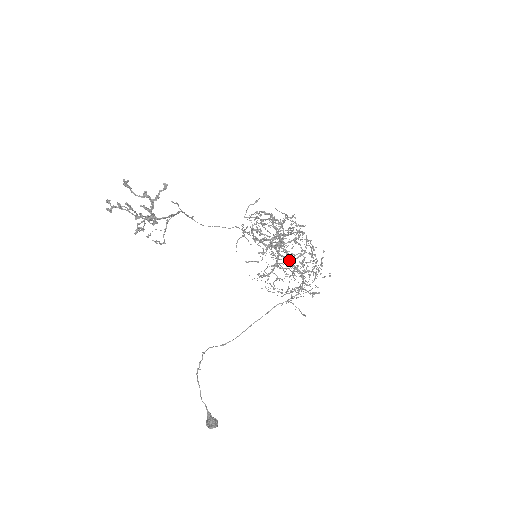
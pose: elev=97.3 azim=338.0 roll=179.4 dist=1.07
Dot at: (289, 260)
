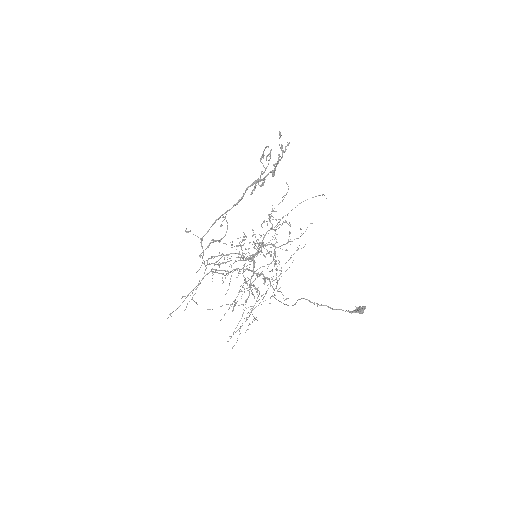
Dot at: (255, 273)
